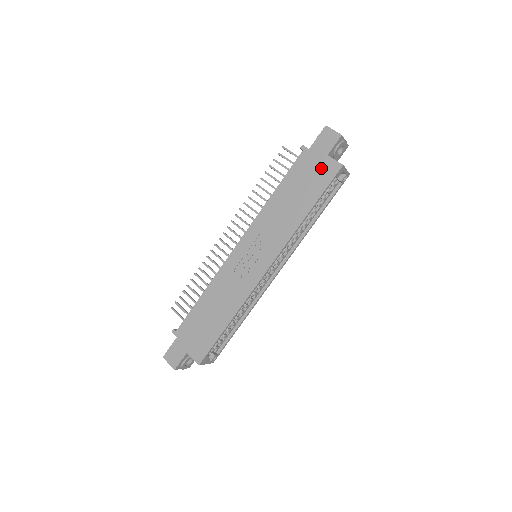
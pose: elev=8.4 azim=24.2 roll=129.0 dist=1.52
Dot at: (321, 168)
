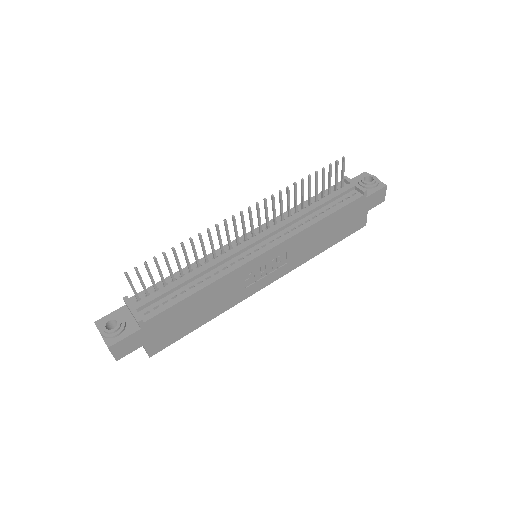
Dot at: (358, 219)
